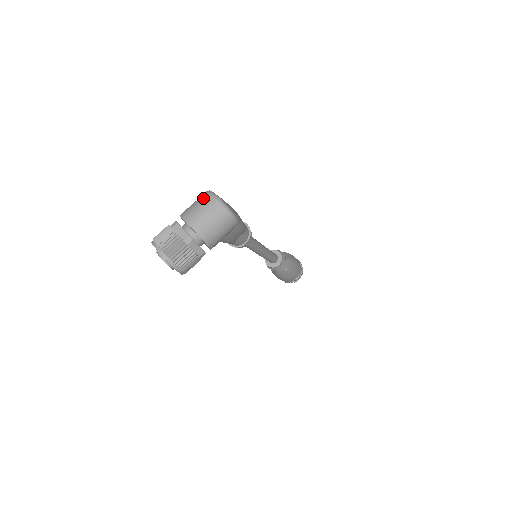
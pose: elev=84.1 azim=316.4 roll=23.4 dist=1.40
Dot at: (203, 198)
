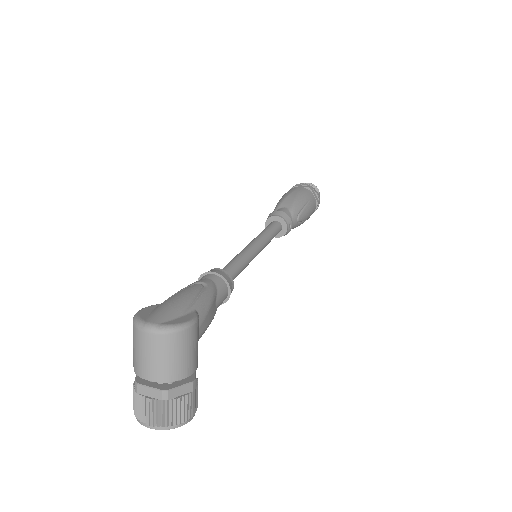
Dot at: (135, 337)
